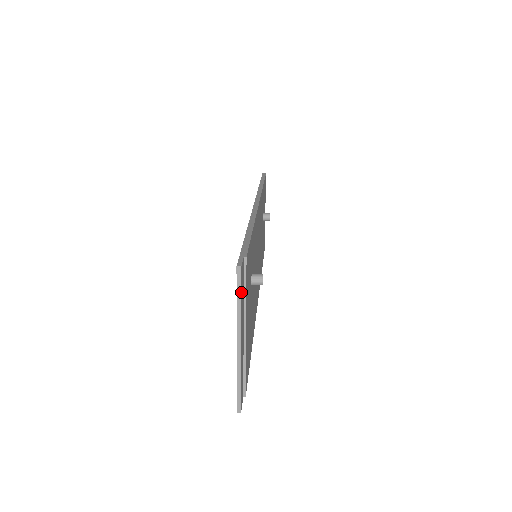
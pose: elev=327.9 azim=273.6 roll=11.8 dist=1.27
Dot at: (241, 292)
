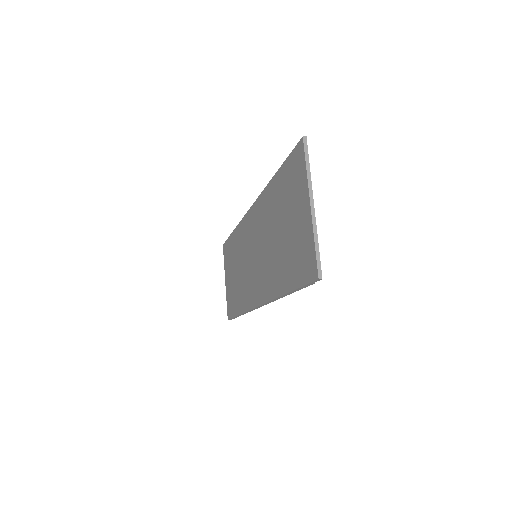
Dot at: (308, 159)
